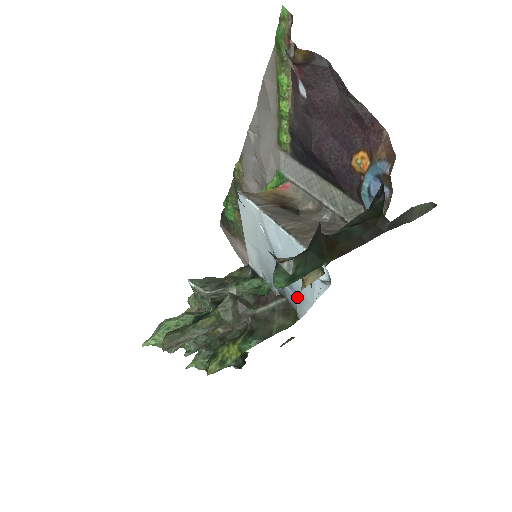
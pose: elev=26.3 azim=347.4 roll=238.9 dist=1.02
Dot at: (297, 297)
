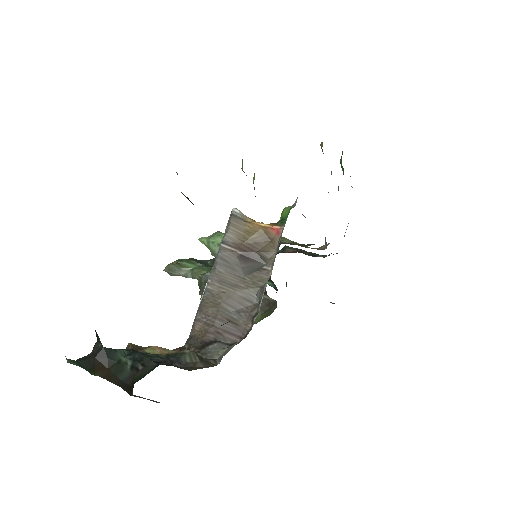
Dot at: occluded
